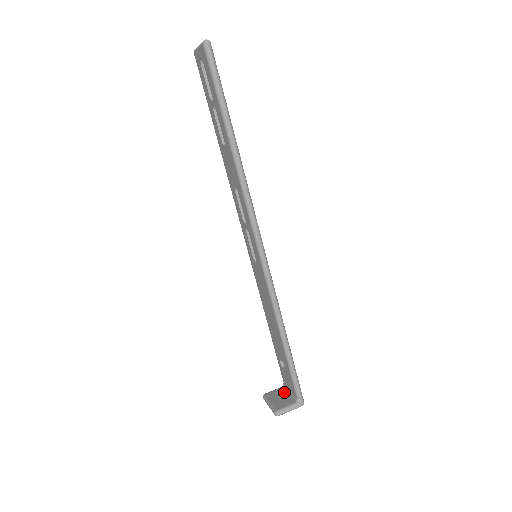
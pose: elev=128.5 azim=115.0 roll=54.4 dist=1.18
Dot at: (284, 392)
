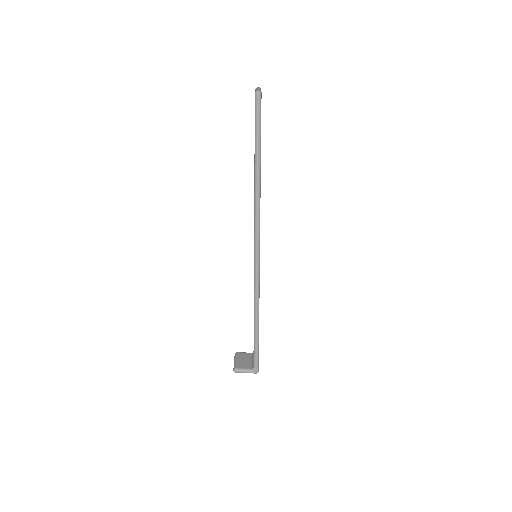
Dot at: (250, 357)
